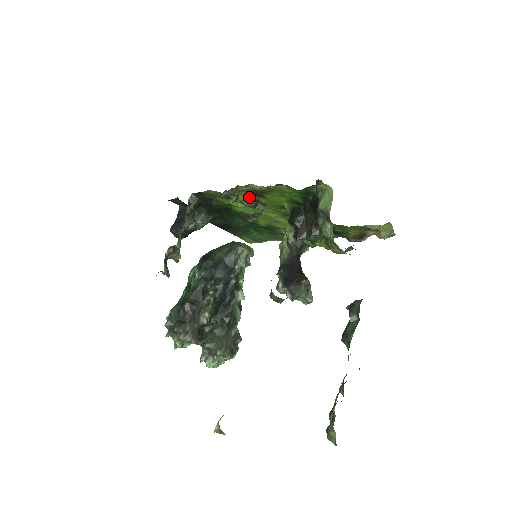
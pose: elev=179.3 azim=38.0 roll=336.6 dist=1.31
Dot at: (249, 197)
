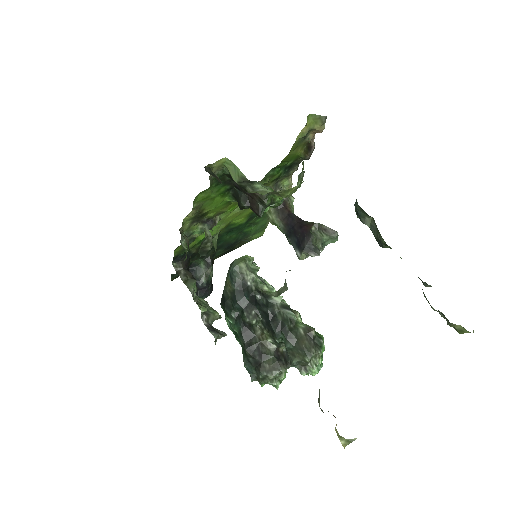
Dot at: (201, 223)
